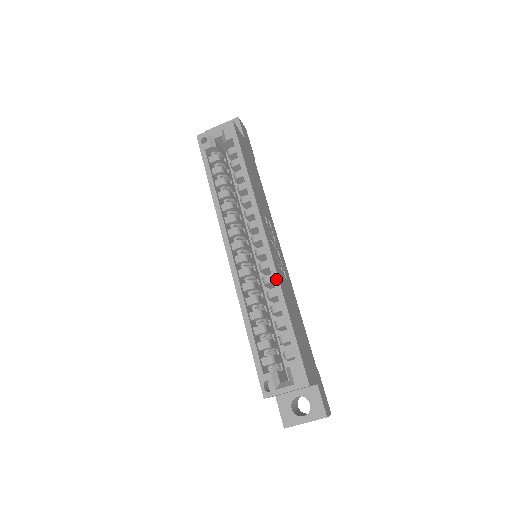
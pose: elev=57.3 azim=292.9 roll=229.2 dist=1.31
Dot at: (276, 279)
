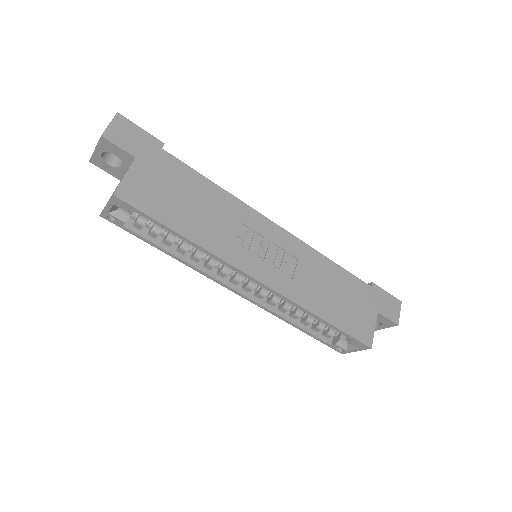
Dot at: (292, 303)
